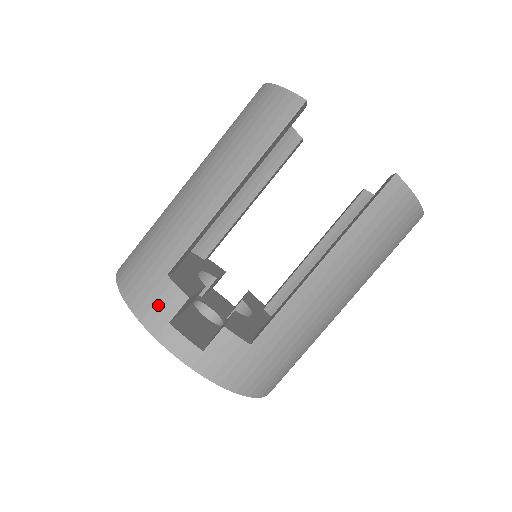
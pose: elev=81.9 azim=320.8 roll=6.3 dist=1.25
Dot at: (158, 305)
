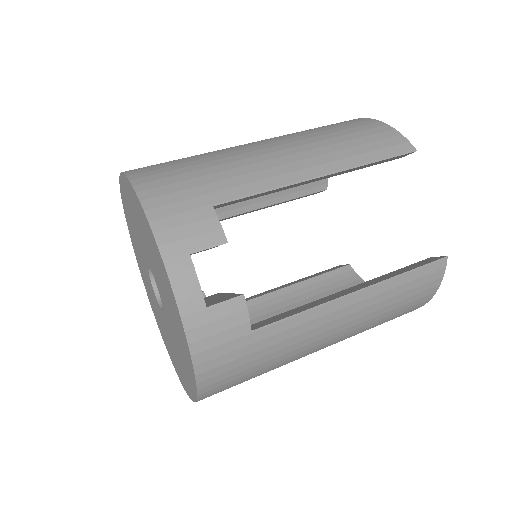
Dot at: (187, 229)
